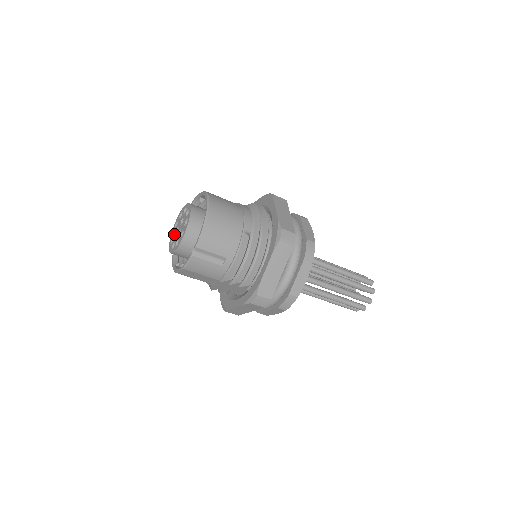
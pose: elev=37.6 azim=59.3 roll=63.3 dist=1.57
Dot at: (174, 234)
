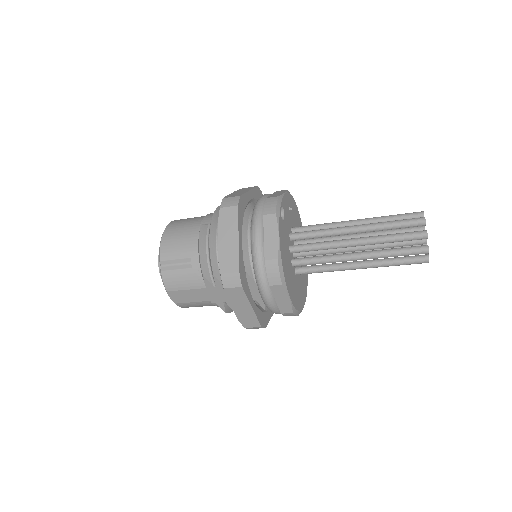
Dot at: occluded
